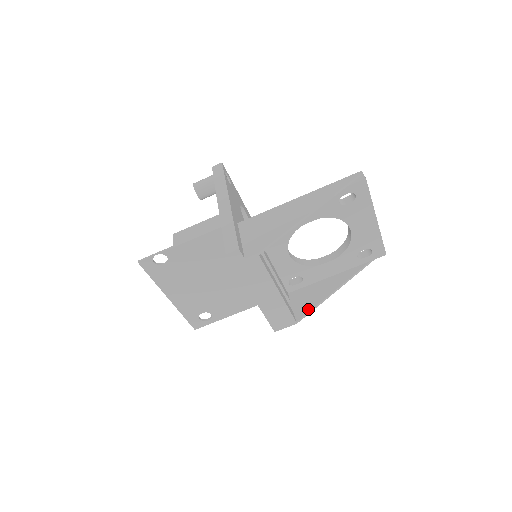
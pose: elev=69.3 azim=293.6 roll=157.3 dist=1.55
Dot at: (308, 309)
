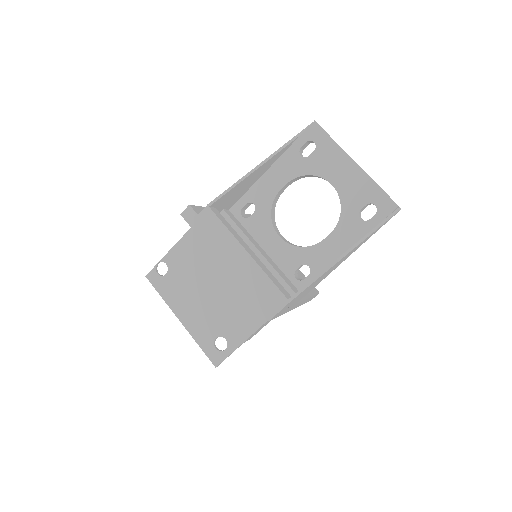
Dot at: (305, 285)
